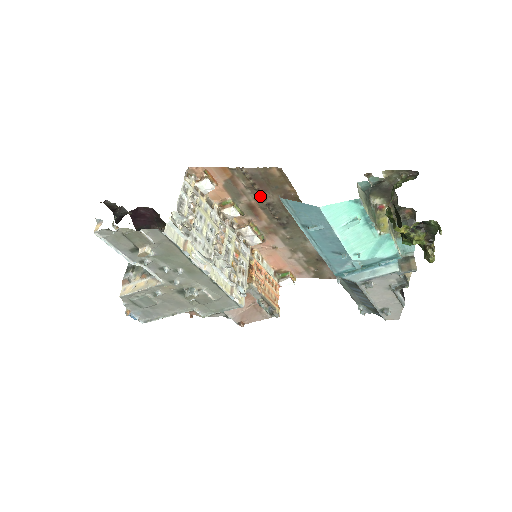
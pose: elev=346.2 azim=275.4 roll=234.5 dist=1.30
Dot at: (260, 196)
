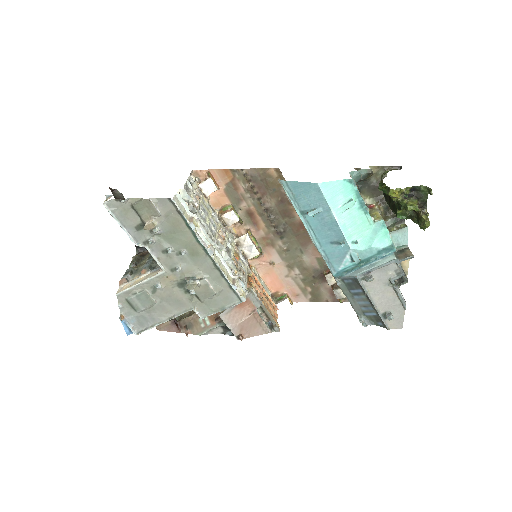
Dot at: (259, 200)
